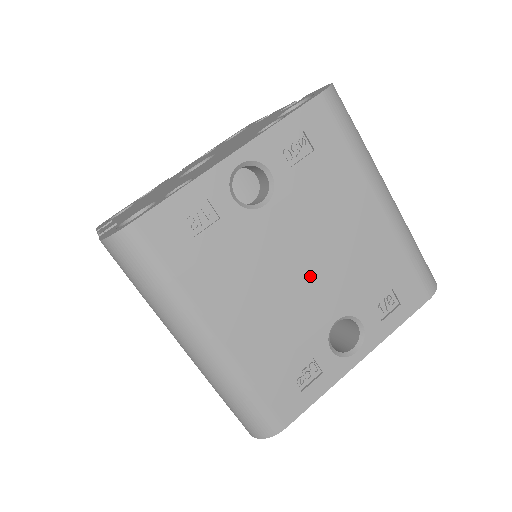
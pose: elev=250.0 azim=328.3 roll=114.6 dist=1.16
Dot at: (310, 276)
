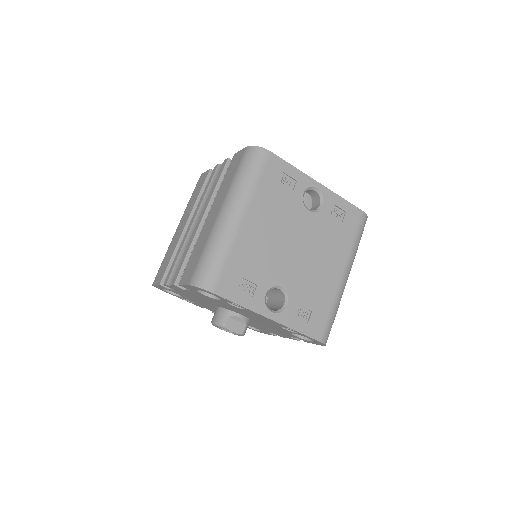
Dot at: (293, 256)
